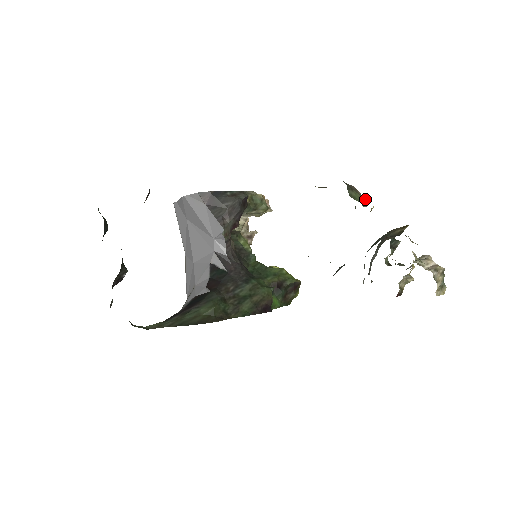
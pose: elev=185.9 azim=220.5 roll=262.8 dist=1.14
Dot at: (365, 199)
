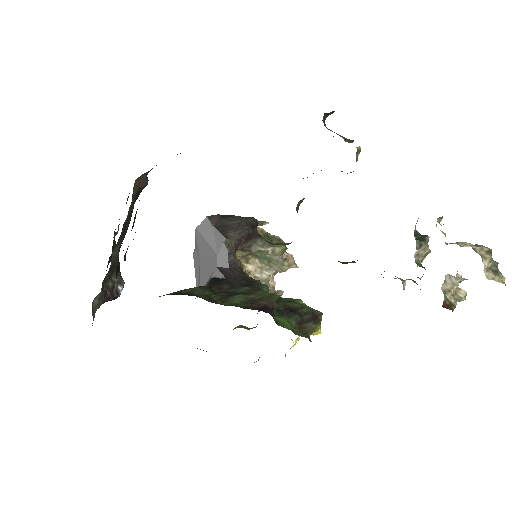
Dot at: (349, 140)
